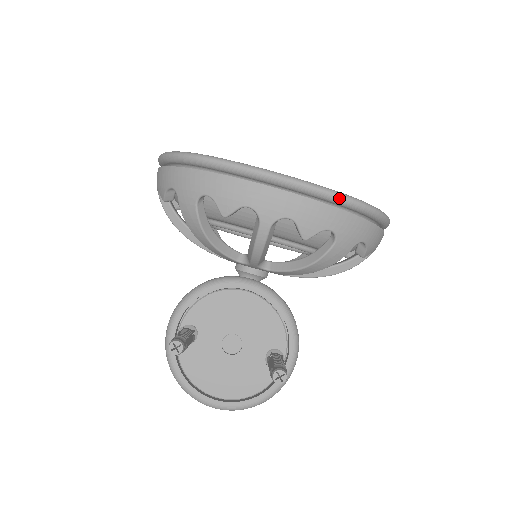
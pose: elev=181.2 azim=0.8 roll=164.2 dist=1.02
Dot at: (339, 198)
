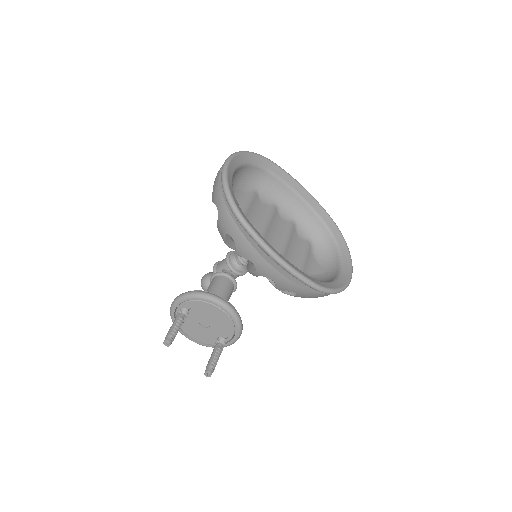
Dot at: (309, 286)
